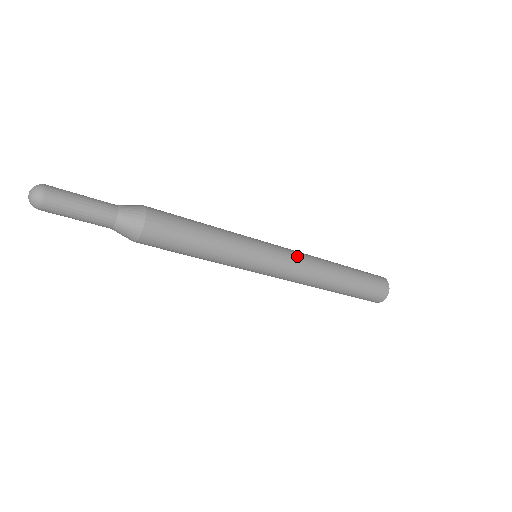
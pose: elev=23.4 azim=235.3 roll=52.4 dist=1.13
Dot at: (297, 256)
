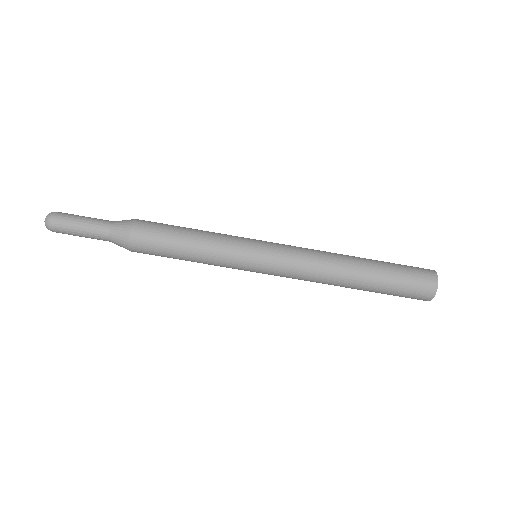
Dot at: (299, 248)
